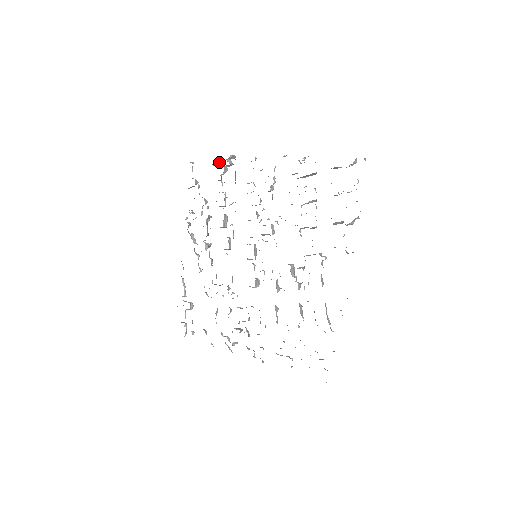
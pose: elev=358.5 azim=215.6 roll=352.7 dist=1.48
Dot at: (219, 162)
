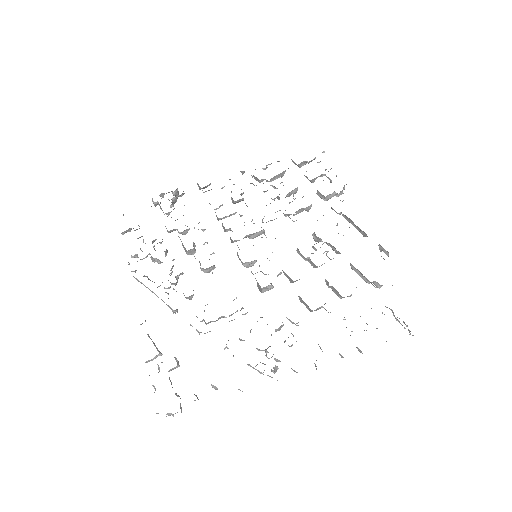
Dot at: occluded
